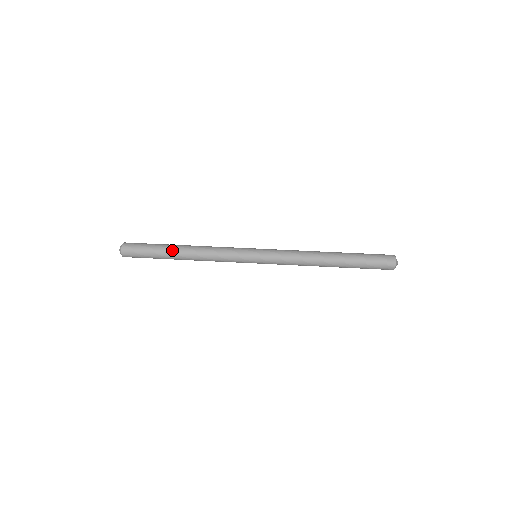
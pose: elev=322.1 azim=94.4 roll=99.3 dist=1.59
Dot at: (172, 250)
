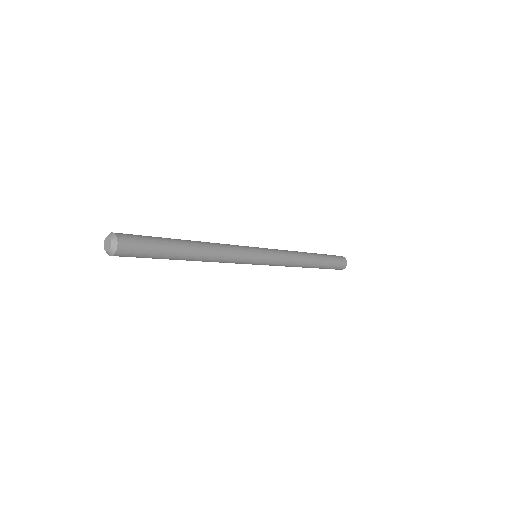
Dot at: (178, 239)
